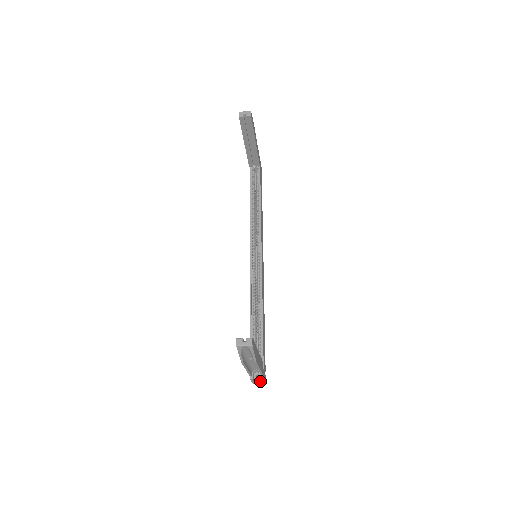
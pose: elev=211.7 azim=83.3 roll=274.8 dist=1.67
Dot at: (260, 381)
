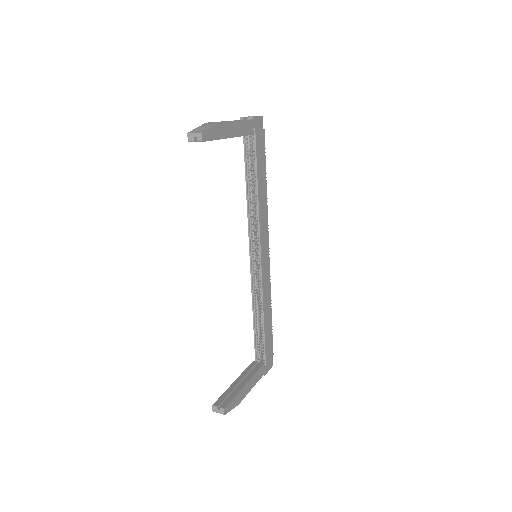
Dot at: occluded
